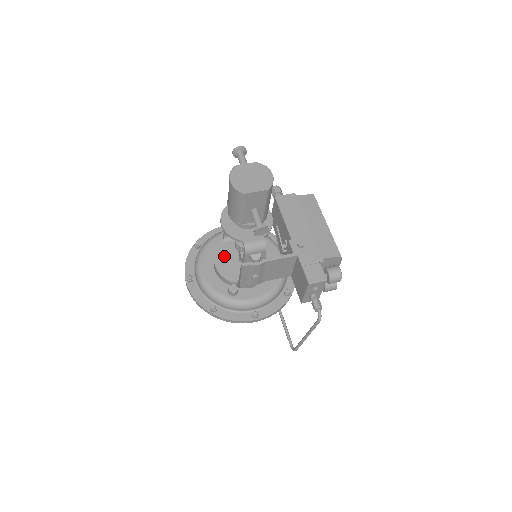
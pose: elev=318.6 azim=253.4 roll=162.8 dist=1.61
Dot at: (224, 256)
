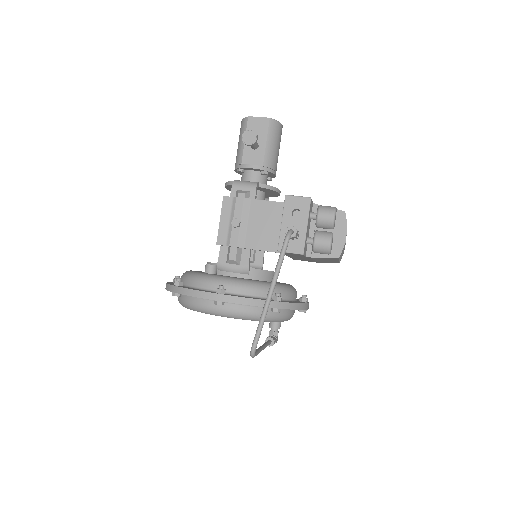
Dot at: occluded
